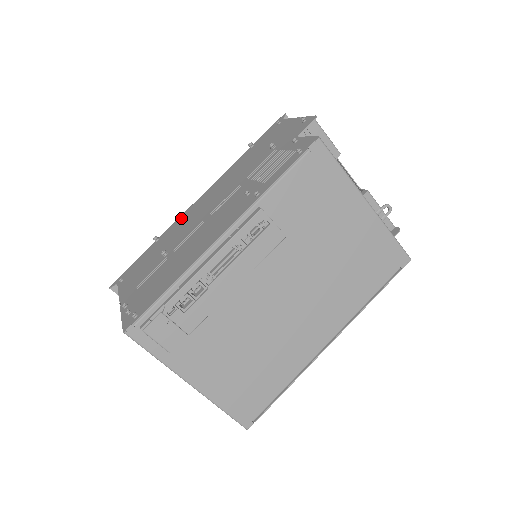
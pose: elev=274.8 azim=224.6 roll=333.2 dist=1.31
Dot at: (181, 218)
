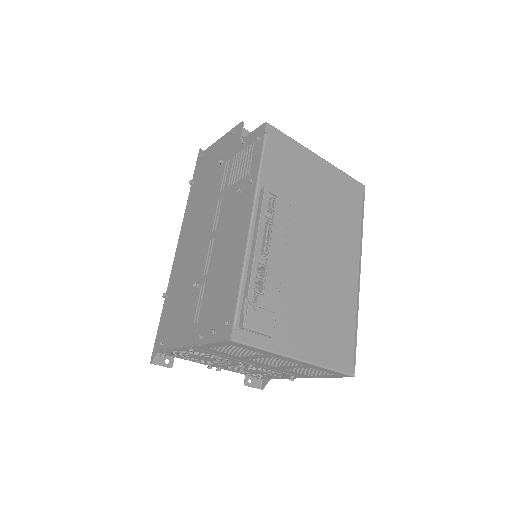
Dot at: (176, 265)
